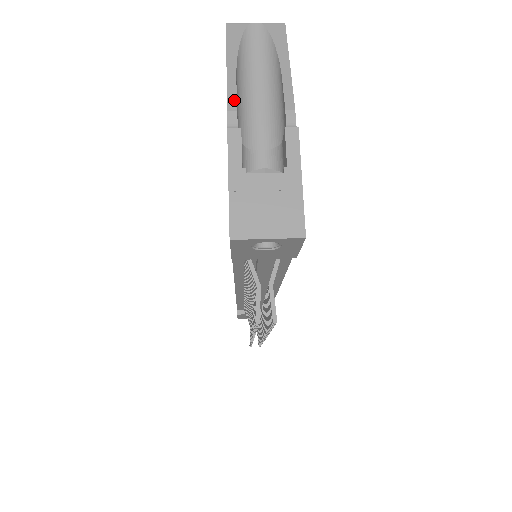
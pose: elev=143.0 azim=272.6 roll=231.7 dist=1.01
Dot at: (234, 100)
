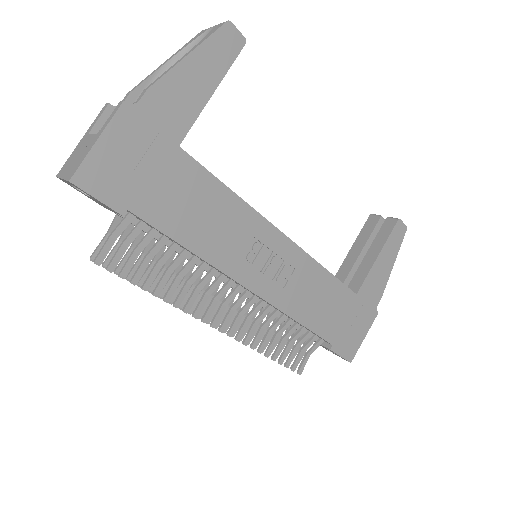
Dot at: (138, 86)
